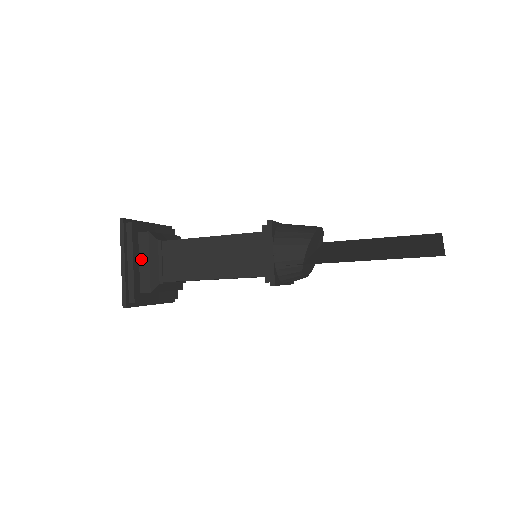
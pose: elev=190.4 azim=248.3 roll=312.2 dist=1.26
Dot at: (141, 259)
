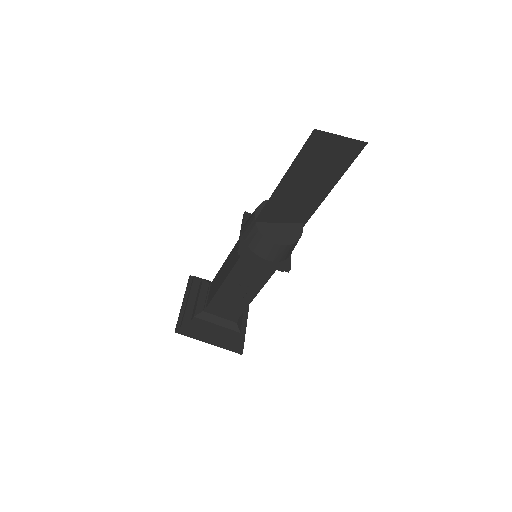
Dot at: (196, 299)
